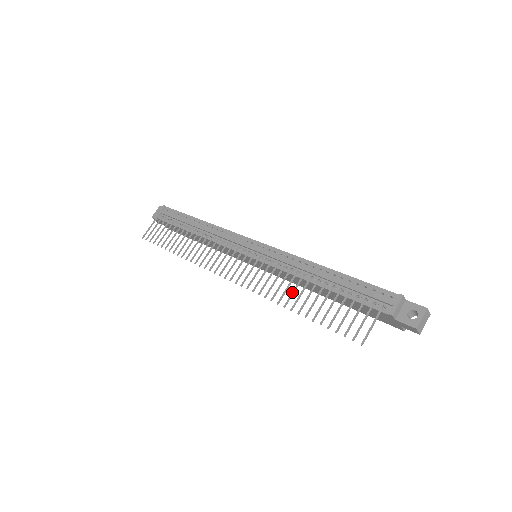
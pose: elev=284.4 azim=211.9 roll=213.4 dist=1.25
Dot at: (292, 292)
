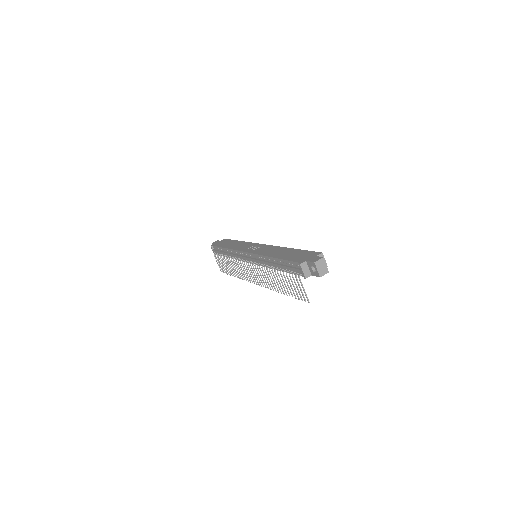
Dot at: (274, 283)
